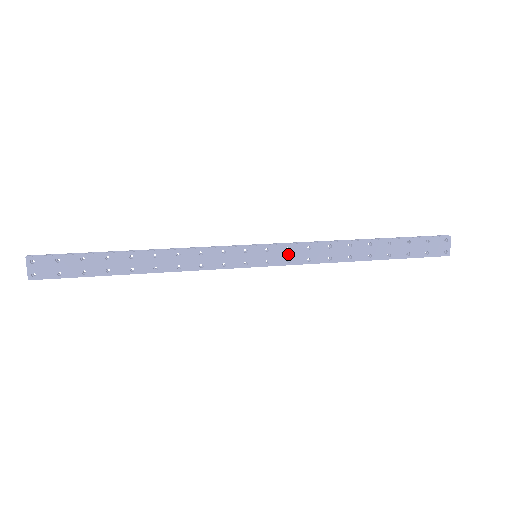
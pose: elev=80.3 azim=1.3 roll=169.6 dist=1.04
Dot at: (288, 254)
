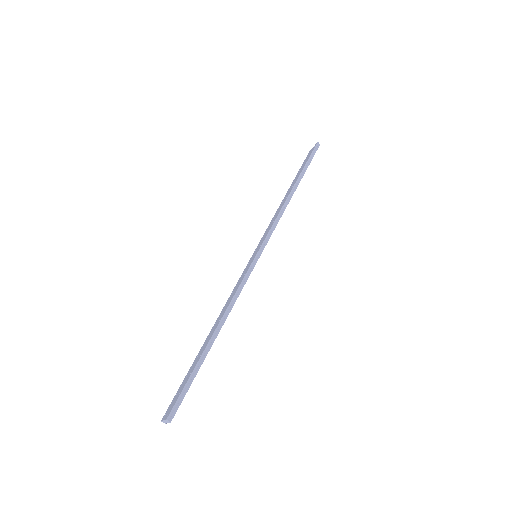
Dot at: occluded
